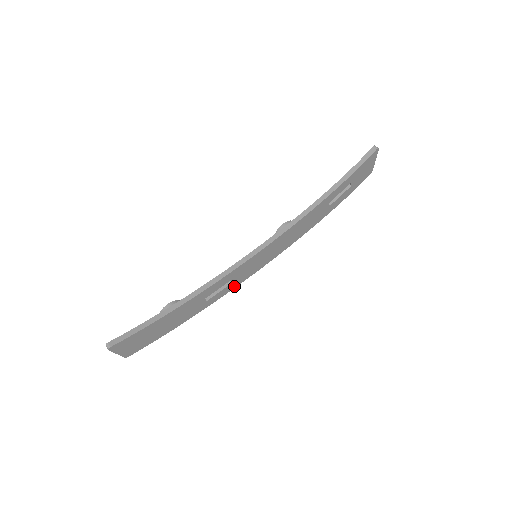
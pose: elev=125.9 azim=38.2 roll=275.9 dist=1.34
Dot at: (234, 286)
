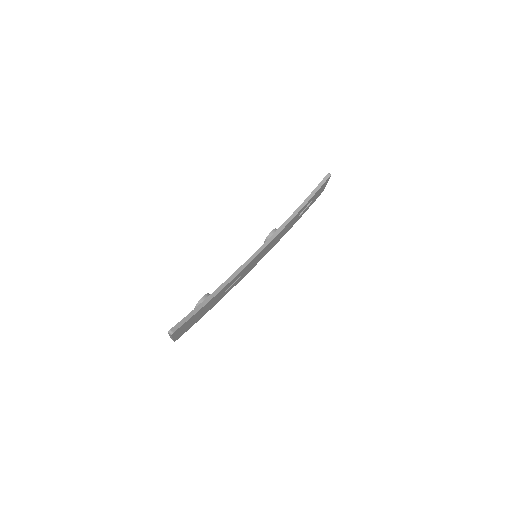
Dot at: (240, 280)
